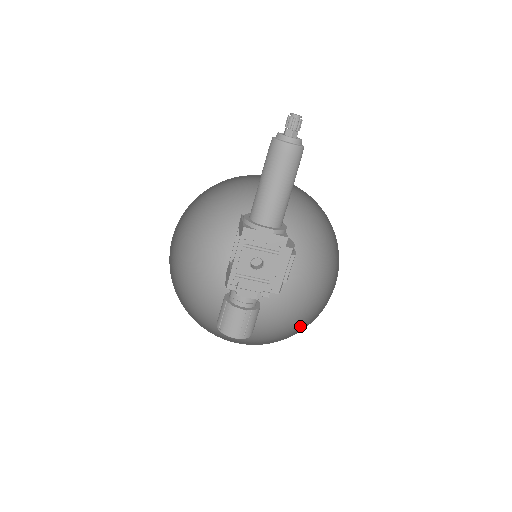
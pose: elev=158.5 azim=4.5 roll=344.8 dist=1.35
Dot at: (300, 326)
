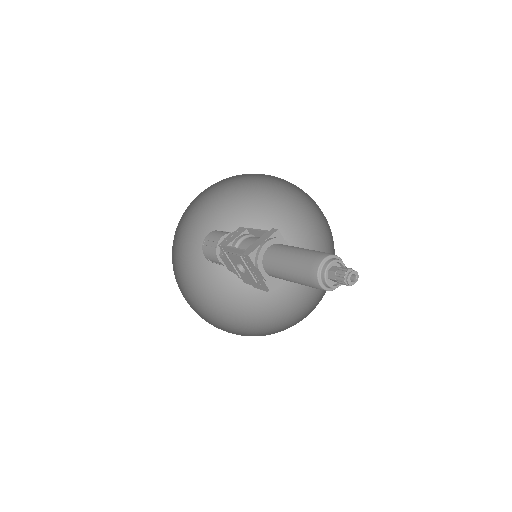
Dot at: (242, 300)
